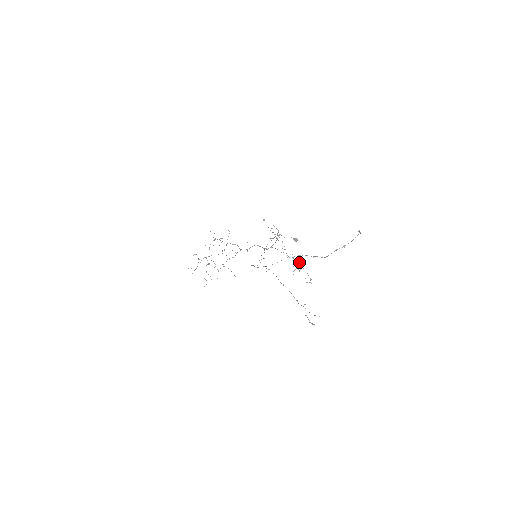
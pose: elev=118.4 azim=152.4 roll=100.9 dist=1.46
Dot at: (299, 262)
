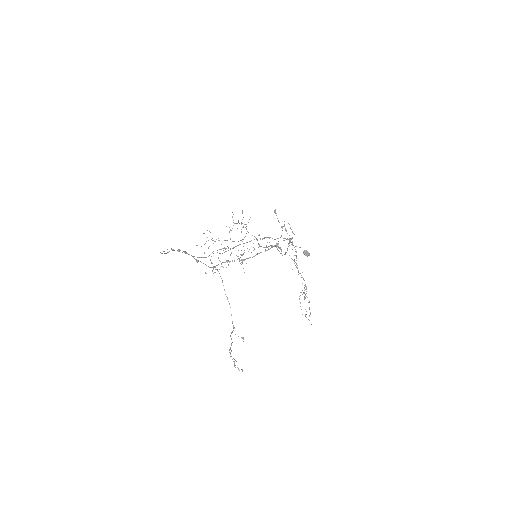
Dot at: (305, 285)
